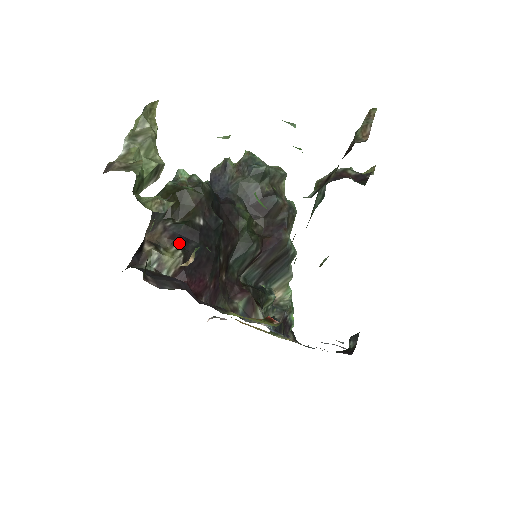
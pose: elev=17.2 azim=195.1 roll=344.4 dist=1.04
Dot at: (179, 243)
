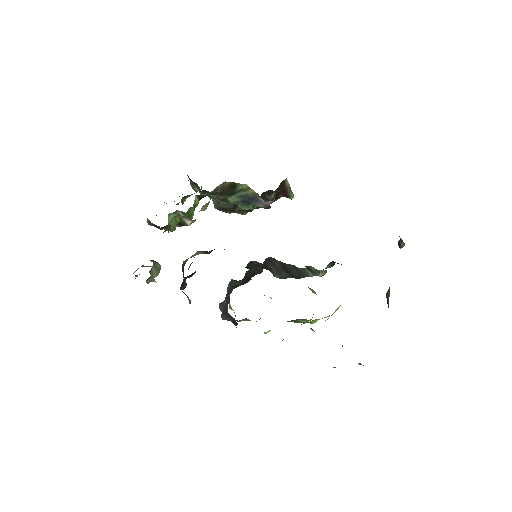
Dot at: occluded
